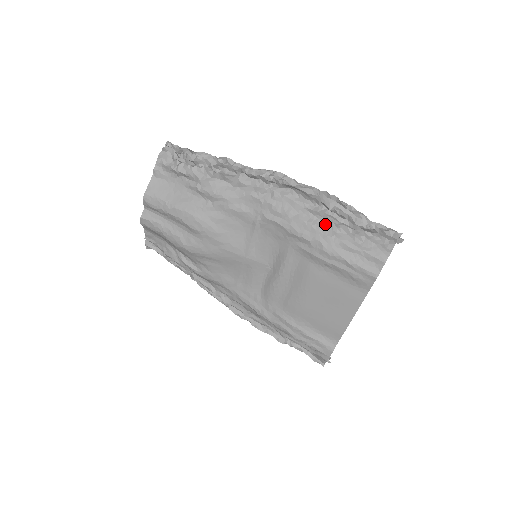
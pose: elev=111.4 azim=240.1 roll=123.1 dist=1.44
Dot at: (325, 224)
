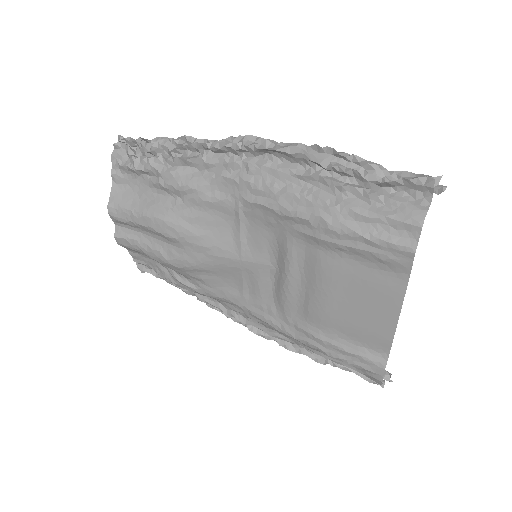
Dot at: (324, 191)
